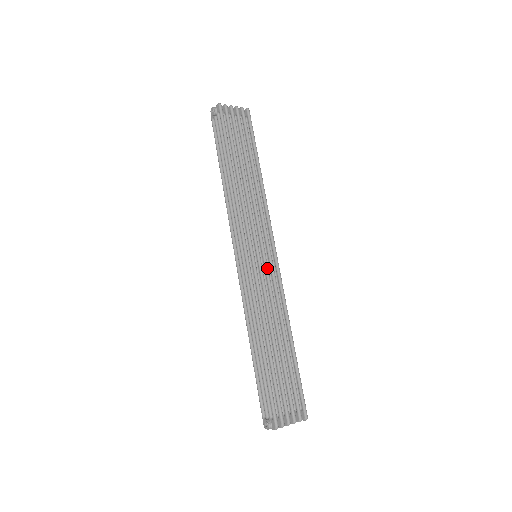
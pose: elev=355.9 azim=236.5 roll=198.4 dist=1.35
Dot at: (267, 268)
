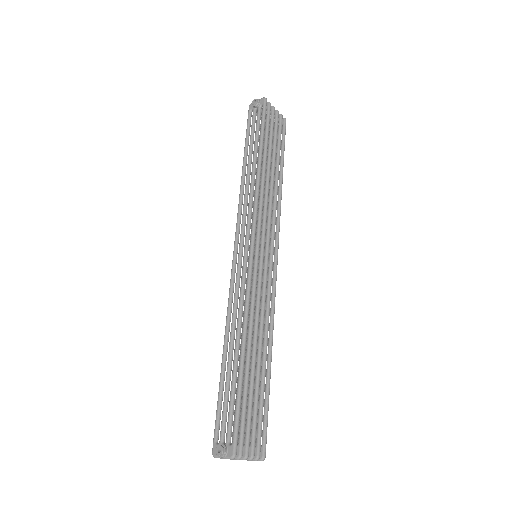
Dot at: (267, 271)
